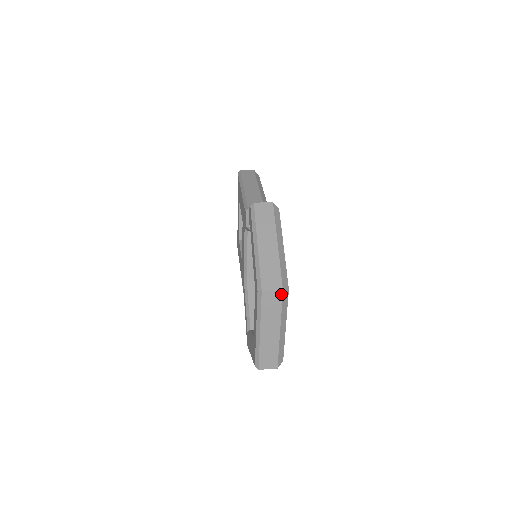
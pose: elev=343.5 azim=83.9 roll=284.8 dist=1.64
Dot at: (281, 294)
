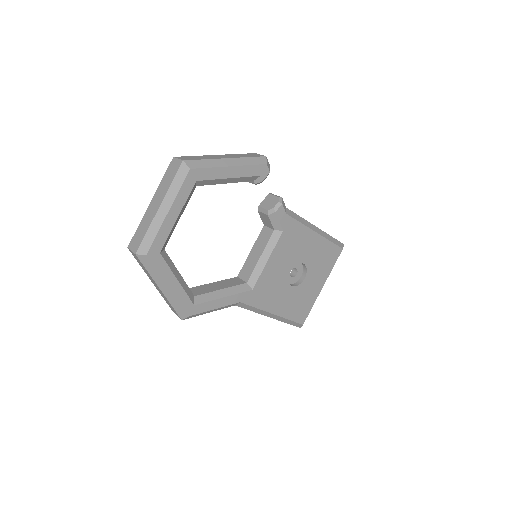
Dot at: (180, 164)
